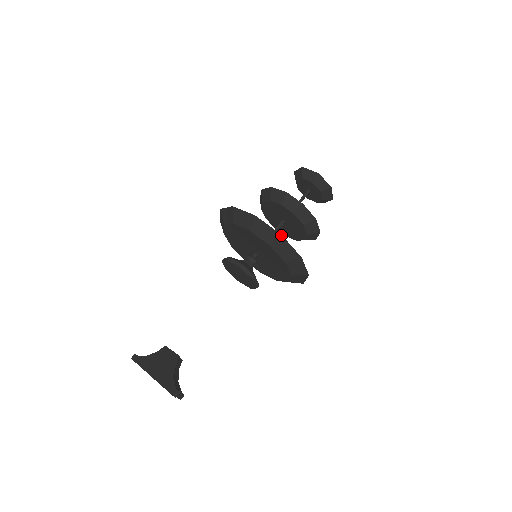
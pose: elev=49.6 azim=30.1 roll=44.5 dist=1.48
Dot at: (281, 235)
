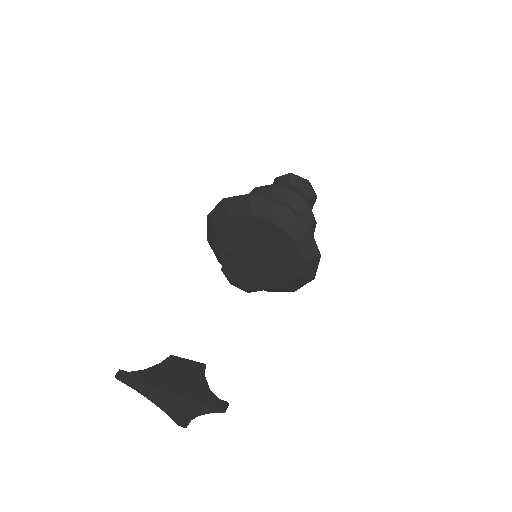
Dot at: (310, 228)
